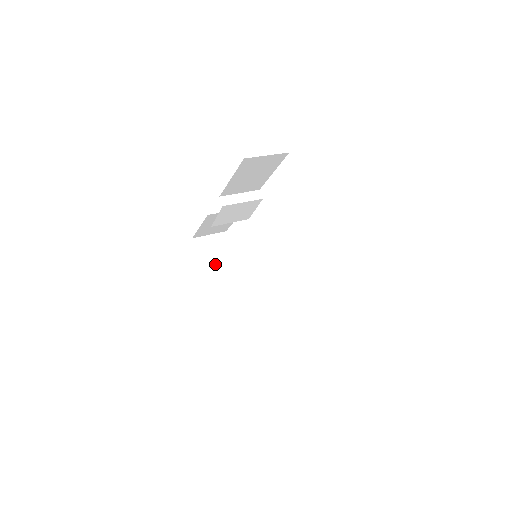
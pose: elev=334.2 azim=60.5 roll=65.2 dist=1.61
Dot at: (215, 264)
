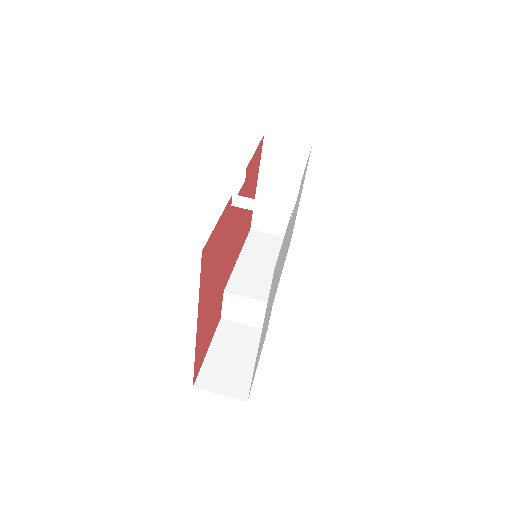
Dot at: (276, 174)
